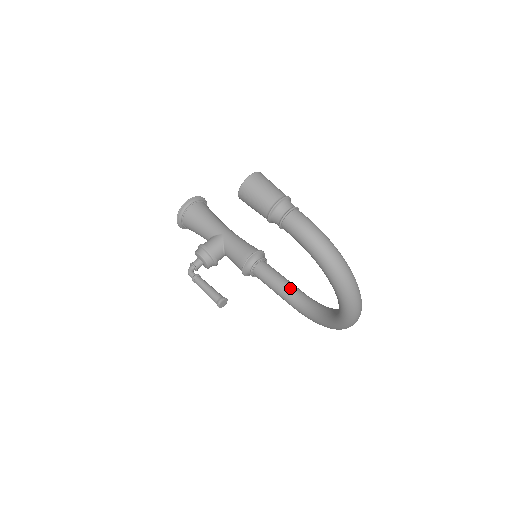
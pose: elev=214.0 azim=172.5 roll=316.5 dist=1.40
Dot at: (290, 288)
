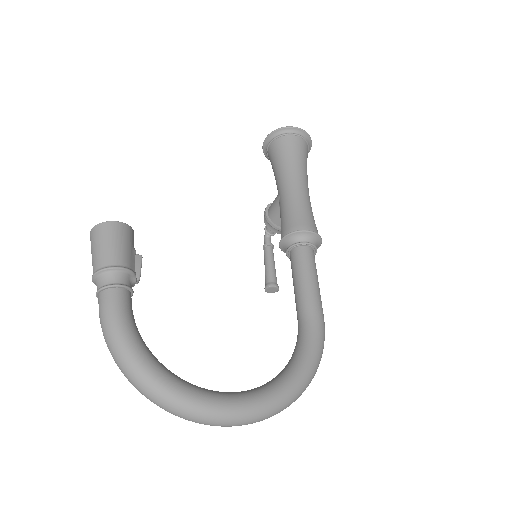
Dot at: (298, 304)
